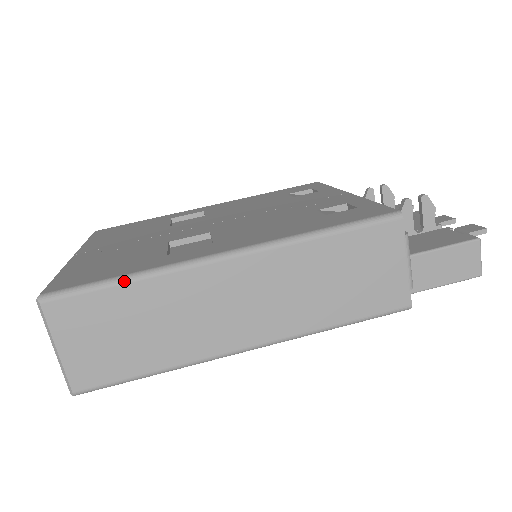
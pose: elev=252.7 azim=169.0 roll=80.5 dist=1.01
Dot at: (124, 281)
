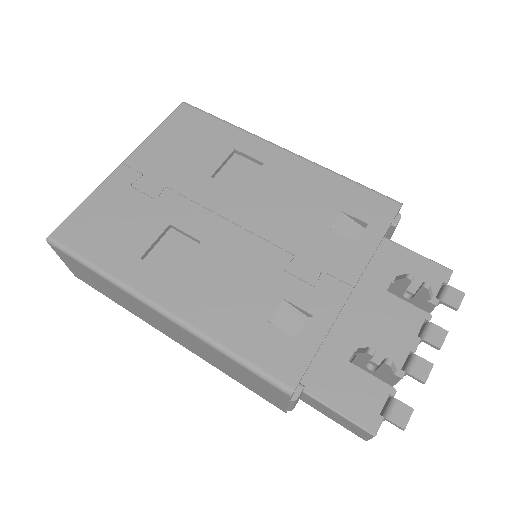
Dot at: (93, 270)
